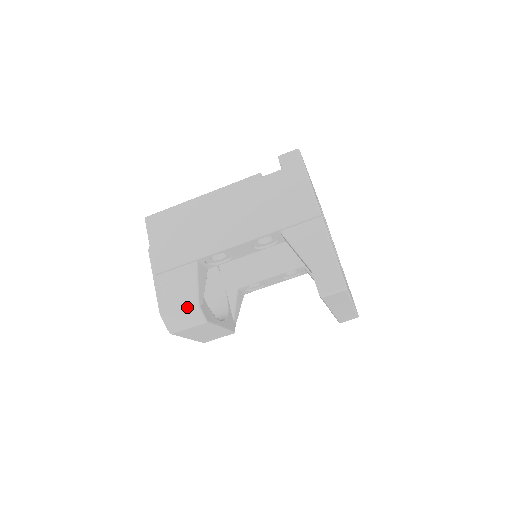
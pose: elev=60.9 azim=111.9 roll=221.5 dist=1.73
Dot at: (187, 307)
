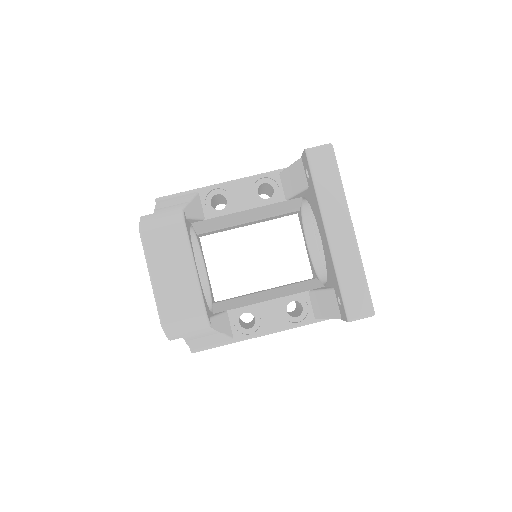
Dot at: (171, 210)
